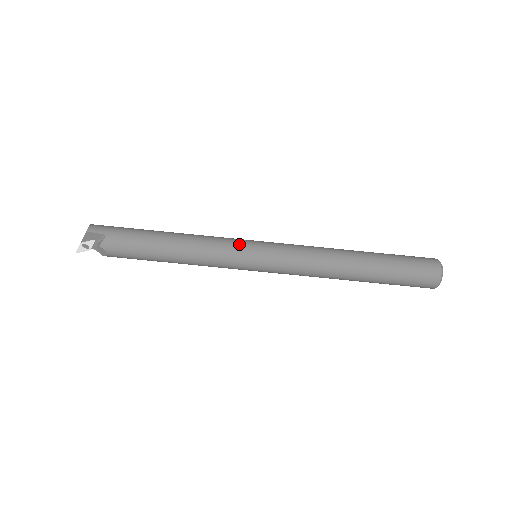
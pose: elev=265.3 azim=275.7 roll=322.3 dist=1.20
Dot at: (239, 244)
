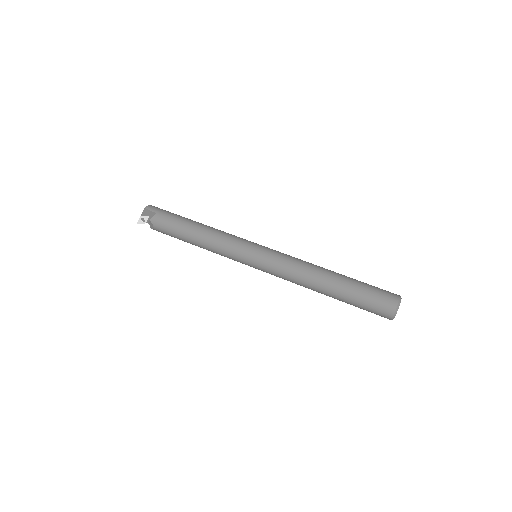
Dot at: (244, 242)
